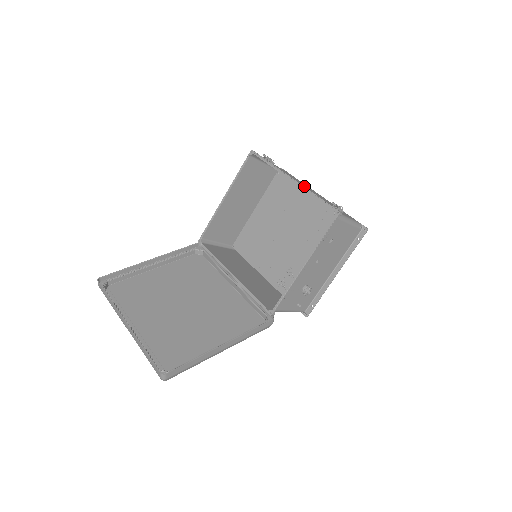
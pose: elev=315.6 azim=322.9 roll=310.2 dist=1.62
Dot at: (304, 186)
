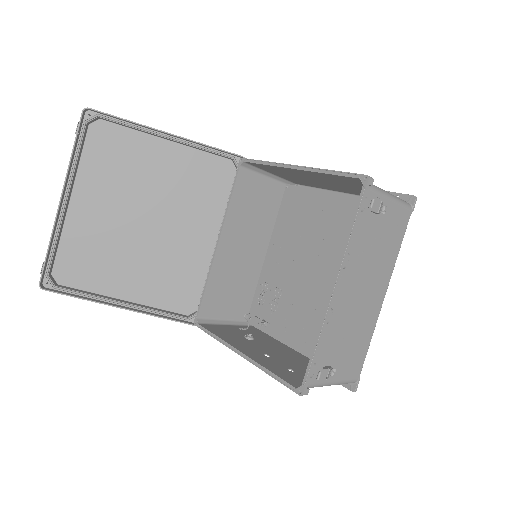
Dot at: (330, 315)
